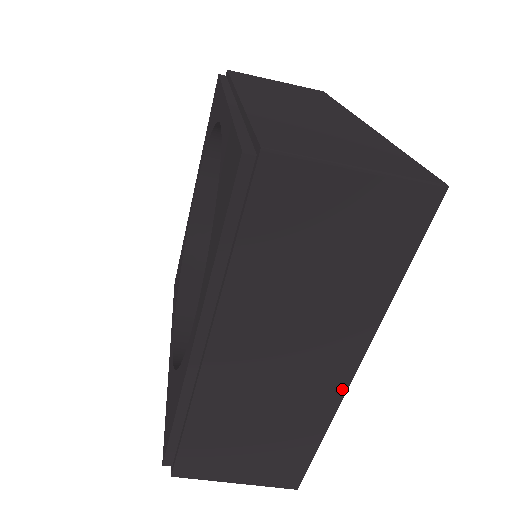
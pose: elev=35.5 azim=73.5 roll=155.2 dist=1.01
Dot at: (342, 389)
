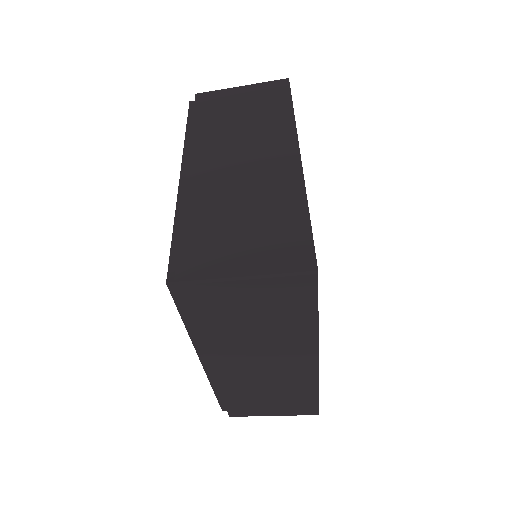
Dot at: (298, 167)
